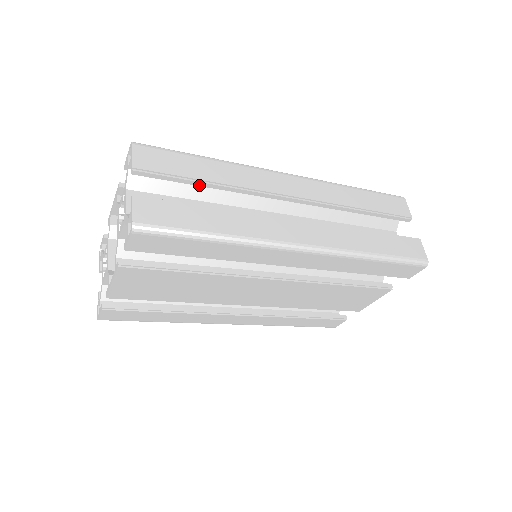
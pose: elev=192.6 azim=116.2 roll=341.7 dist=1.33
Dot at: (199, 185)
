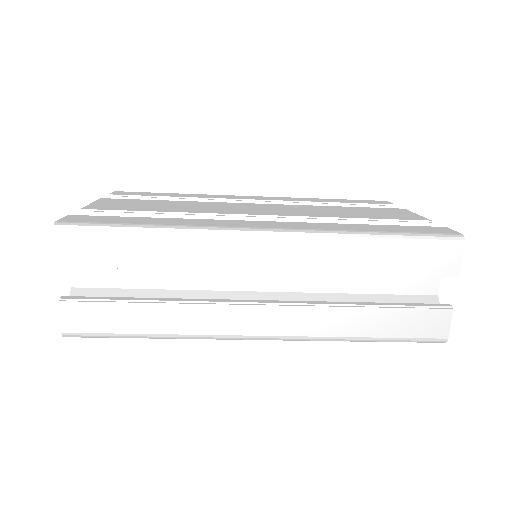
Dot at: (139, 267)
